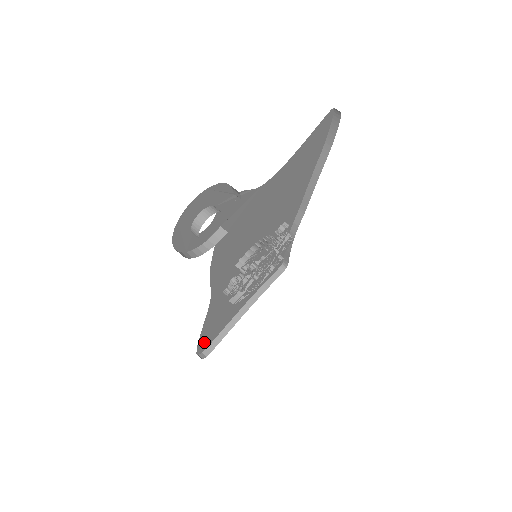
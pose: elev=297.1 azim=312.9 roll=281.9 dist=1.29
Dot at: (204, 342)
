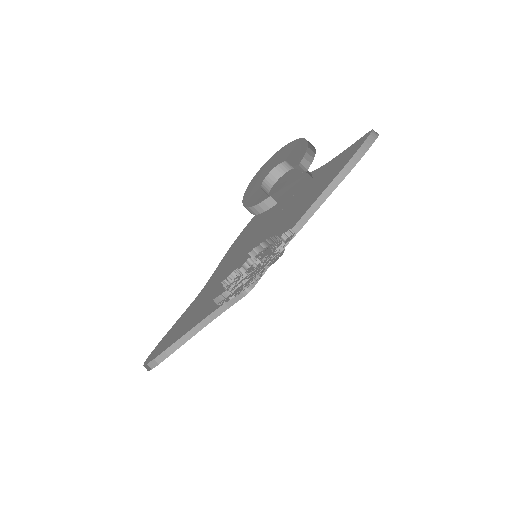
Dot at: (158, 349)
